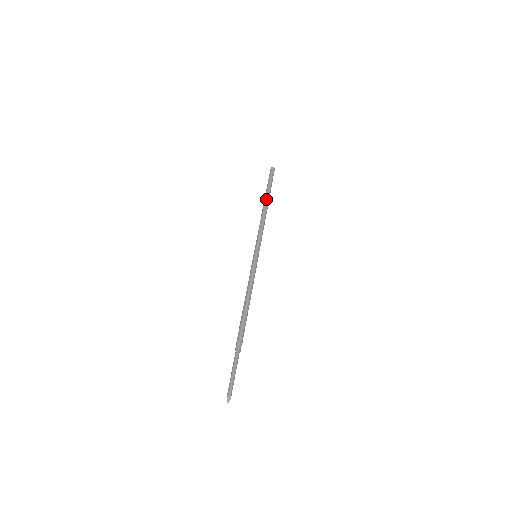
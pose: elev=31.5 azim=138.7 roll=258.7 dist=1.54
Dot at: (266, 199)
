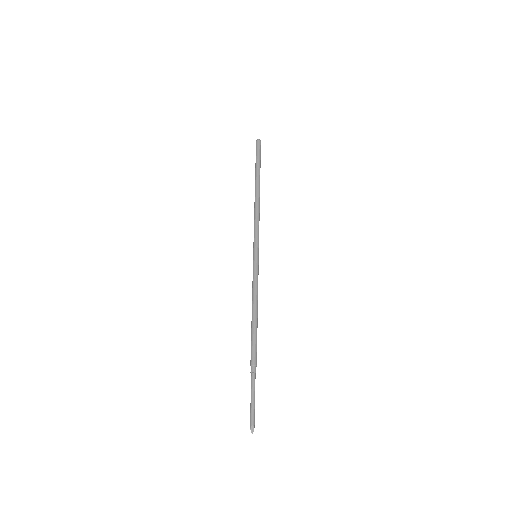
Dot at: (257, 183)
